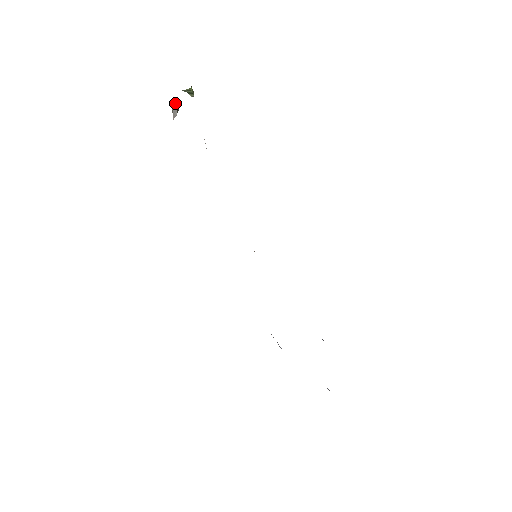
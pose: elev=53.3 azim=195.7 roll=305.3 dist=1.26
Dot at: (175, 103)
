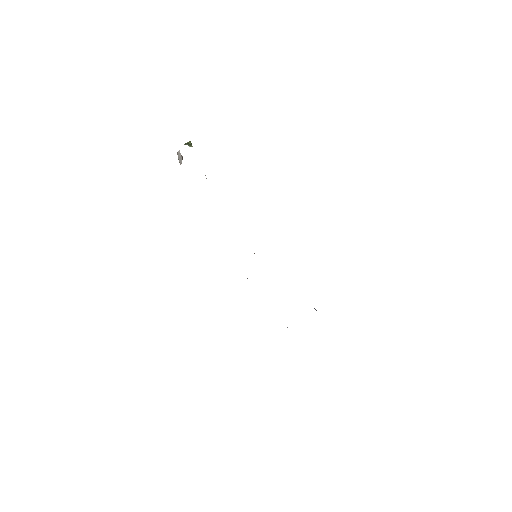
Dot at: (180, 154)
